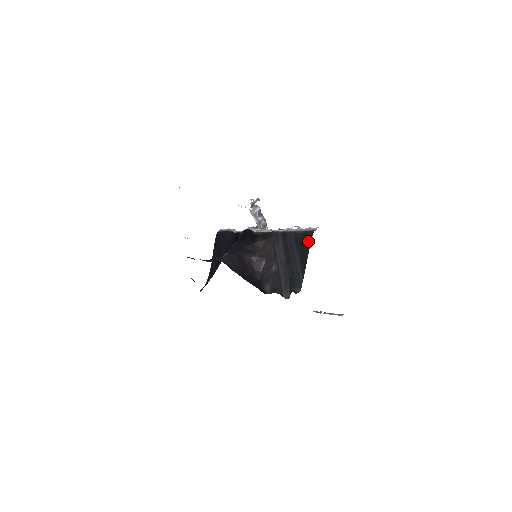
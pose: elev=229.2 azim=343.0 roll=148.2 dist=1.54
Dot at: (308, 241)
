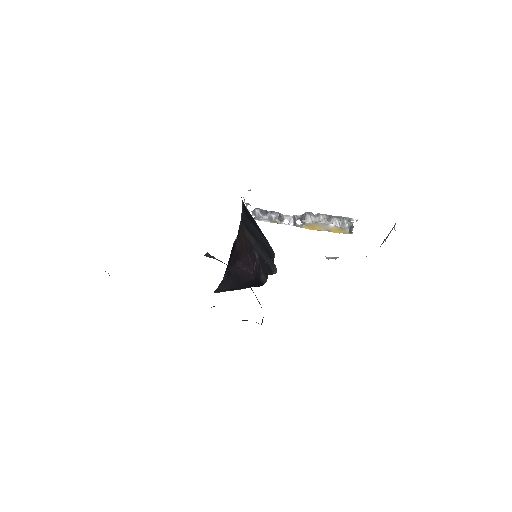
Dot at: (244, 207)
